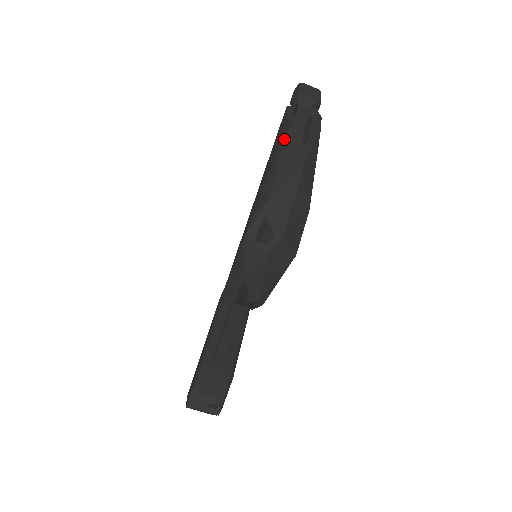
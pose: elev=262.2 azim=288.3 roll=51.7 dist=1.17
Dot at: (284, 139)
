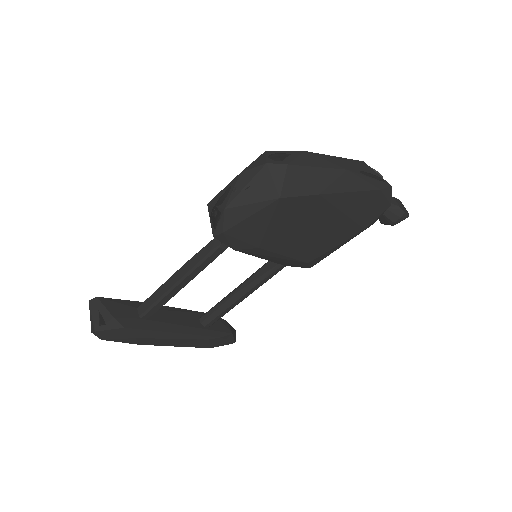
Dot at: (351, 159)
